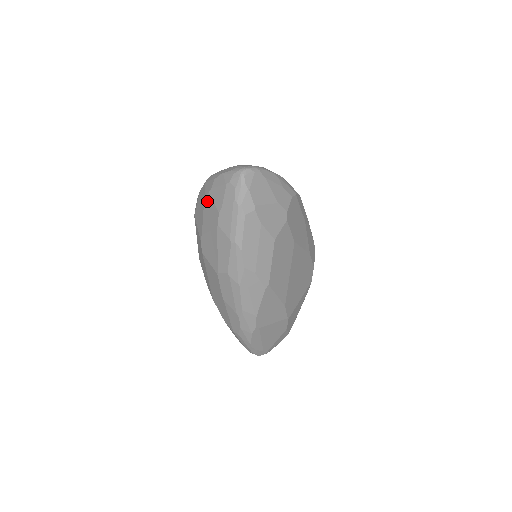
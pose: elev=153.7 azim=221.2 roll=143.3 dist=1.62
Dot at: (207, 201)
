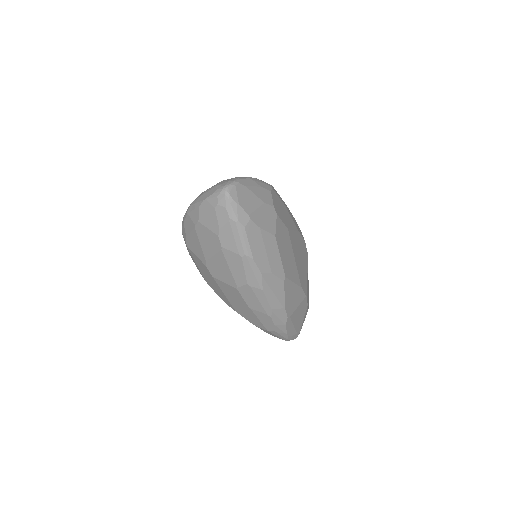
Dot at: (199, 229)
